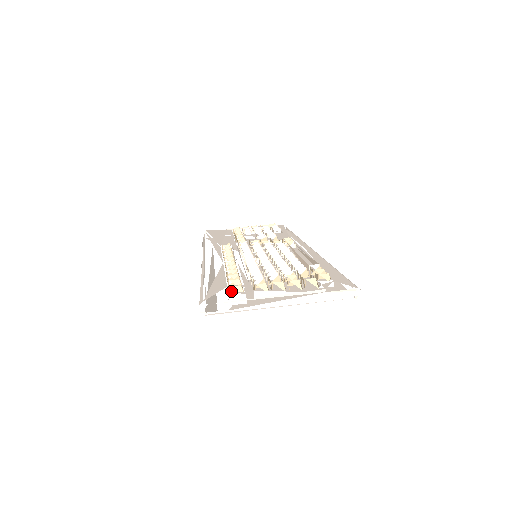
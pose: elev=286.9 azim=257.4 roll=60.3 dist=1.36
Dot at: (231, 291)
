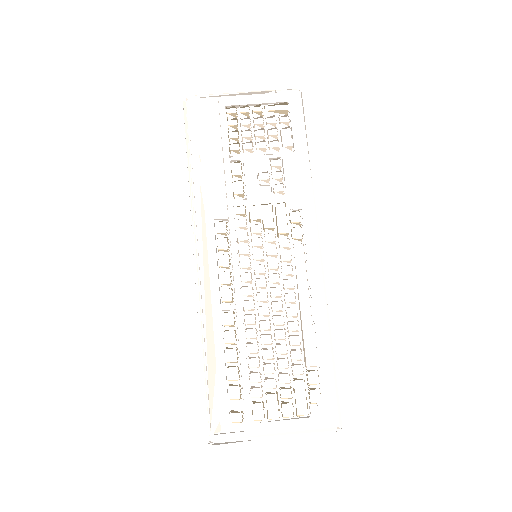
Dot at: occluded
